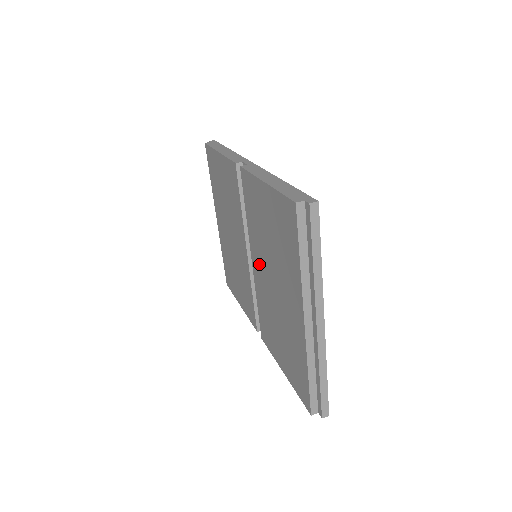
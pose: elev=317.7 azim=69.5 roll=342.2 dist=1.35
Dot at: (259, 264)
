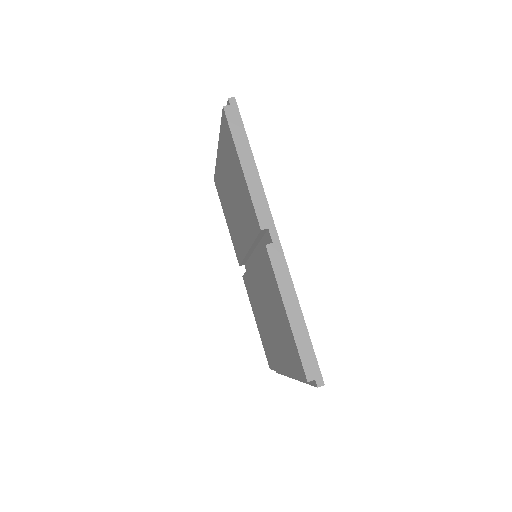
Dot at: (259, 284)
